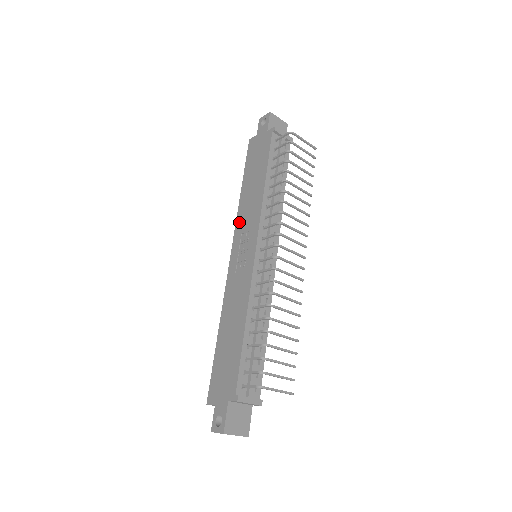
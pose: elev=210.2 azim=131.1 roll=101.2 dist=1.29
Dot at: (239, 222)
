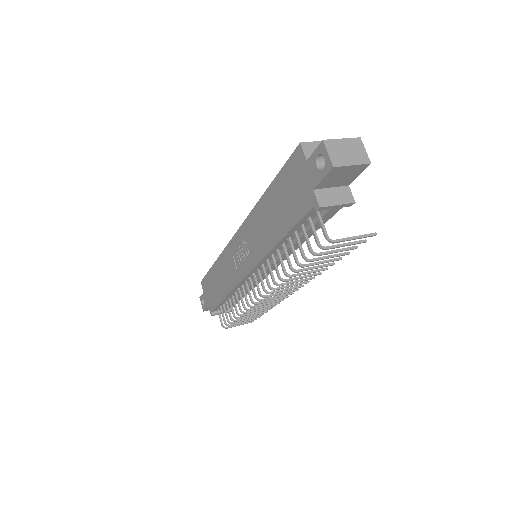
Dot at: (249, 223)
